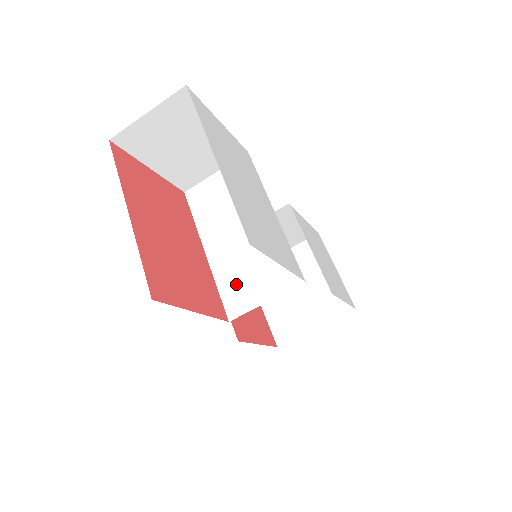
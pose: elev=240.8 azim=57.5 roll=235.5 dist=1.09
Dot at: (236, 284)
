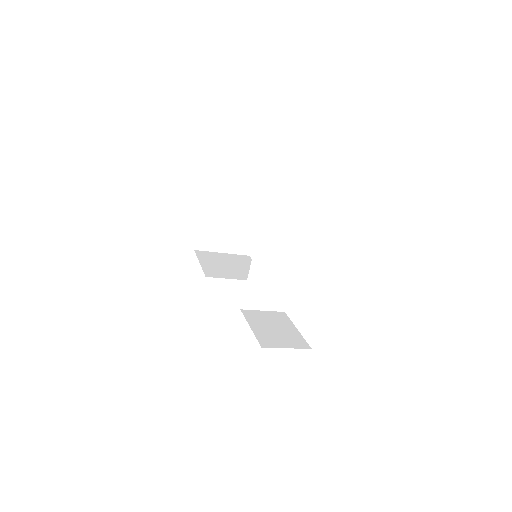
Dot at: (255, 294)
